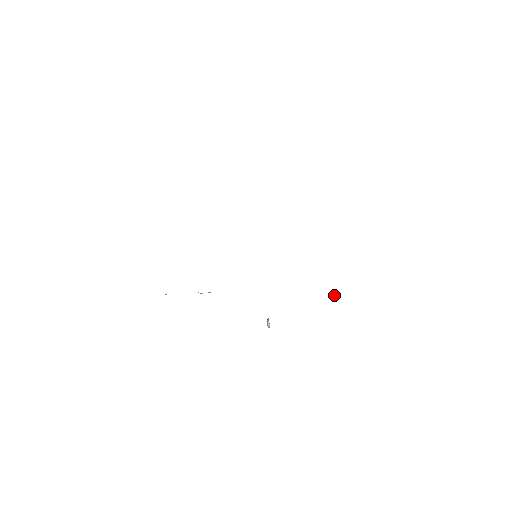
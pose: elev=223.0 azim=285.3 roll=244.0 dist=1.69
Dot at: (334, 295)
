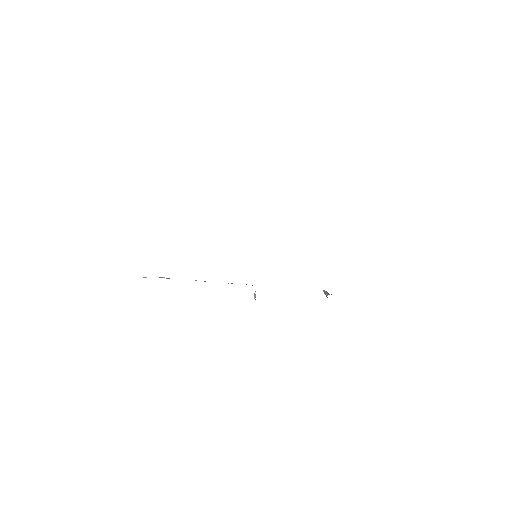
Dot at: (323, 291)
